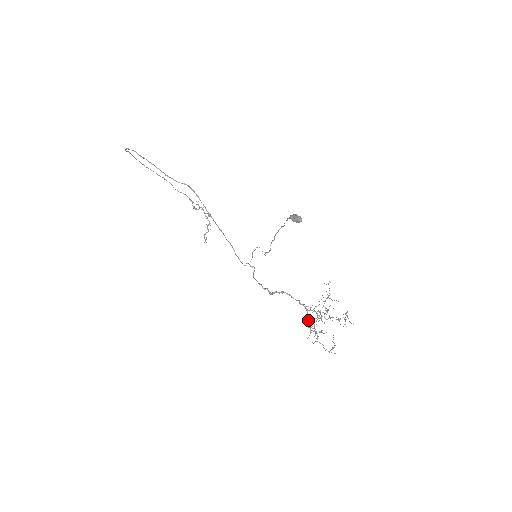
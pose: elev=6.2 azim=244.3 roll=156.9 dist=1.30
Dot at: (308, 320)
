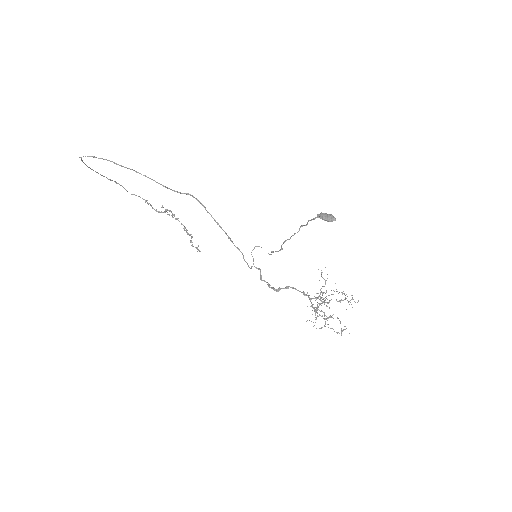
Dot at: (313, 308)
